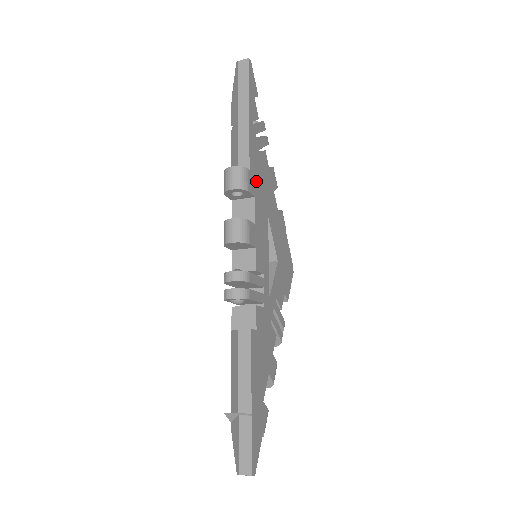
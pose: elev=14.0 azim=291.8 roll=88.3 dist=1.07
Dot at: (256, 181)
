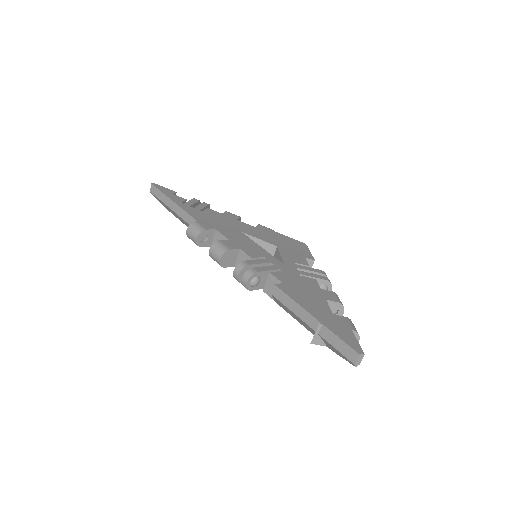
Dot at: (210, 223)
